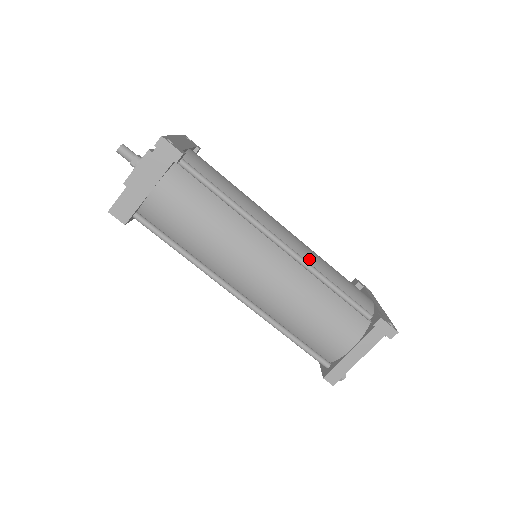
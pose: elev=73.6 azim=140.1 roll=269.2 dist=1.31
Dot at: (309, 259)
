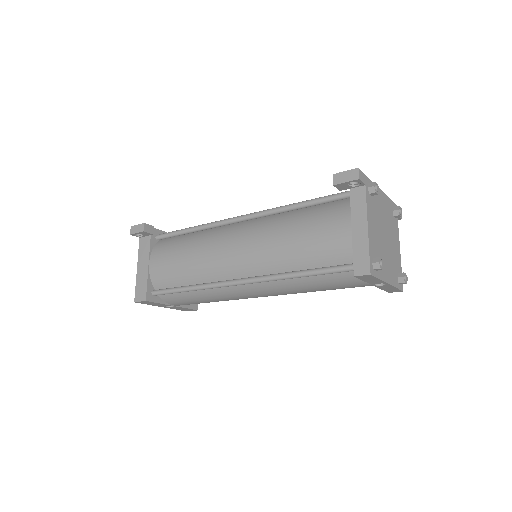
Dot at: occluded
